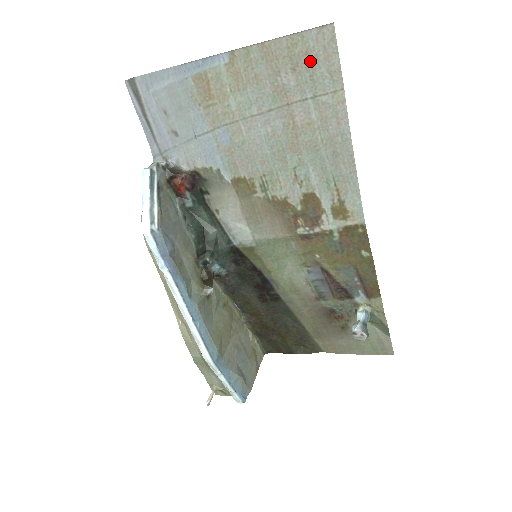
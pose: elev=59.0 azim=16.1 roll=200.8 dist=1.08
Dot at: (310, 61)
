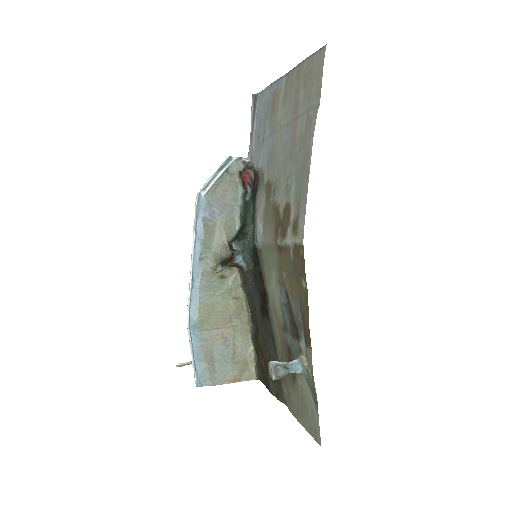
Dot at: (311, 79)
